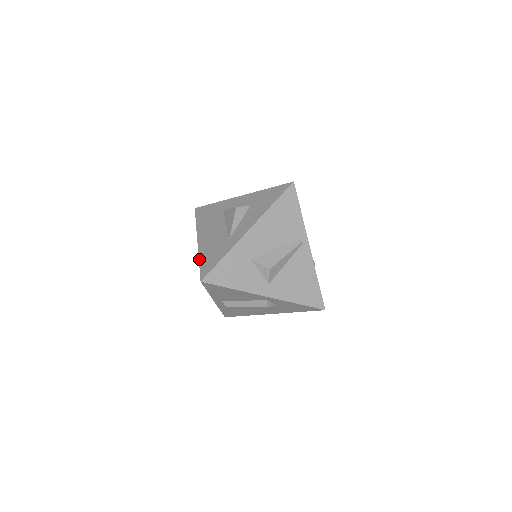
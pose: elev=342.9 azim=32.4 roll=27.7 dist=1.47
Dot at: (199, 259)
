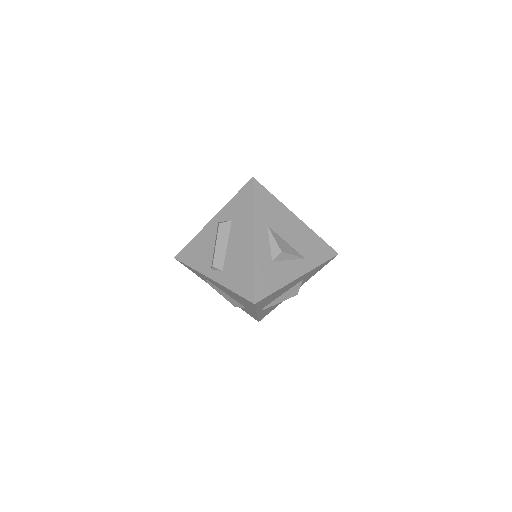
Dot at: (197, 275)
